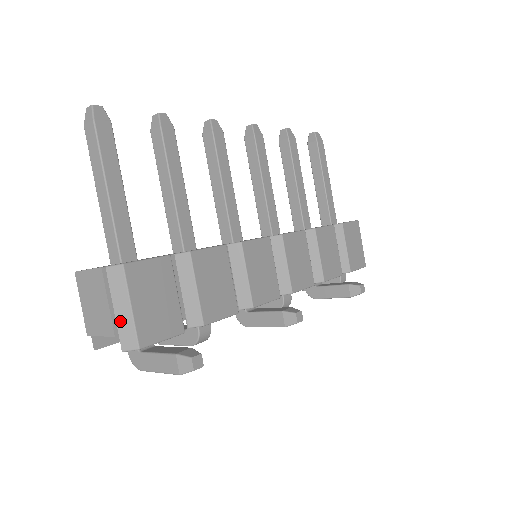
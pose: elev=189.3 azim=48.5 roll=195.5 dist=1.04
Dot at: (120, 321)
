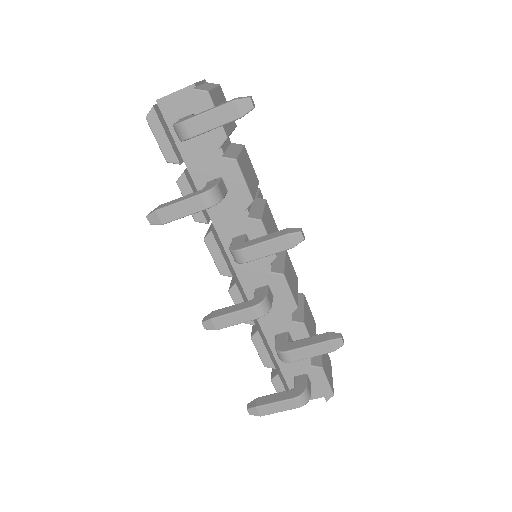
Dot at: (202, 86)
